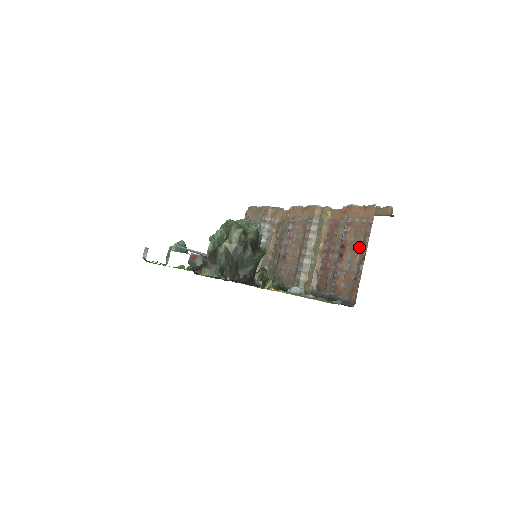
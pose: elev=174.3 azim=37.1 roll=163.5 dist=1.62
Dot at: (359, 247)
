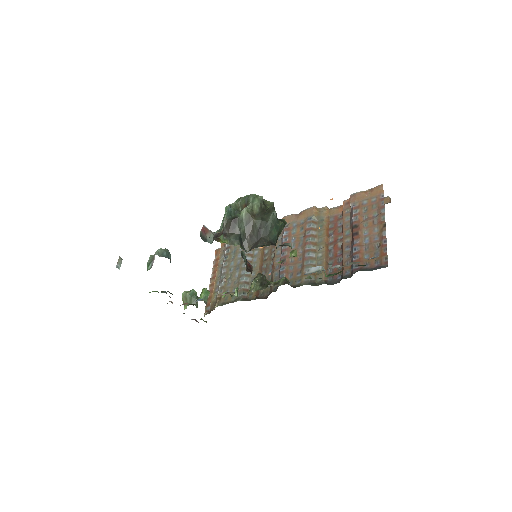
Dot at: (375, 220)
